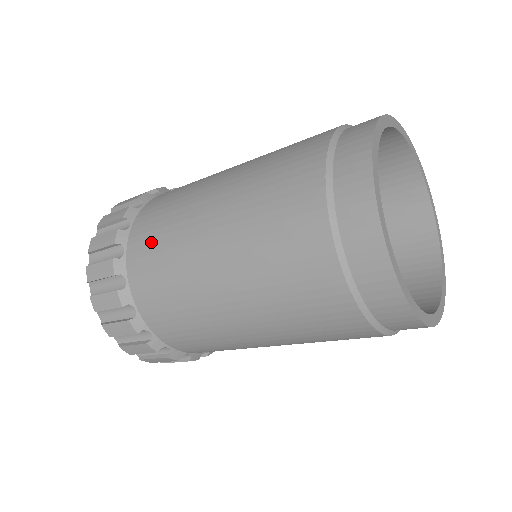
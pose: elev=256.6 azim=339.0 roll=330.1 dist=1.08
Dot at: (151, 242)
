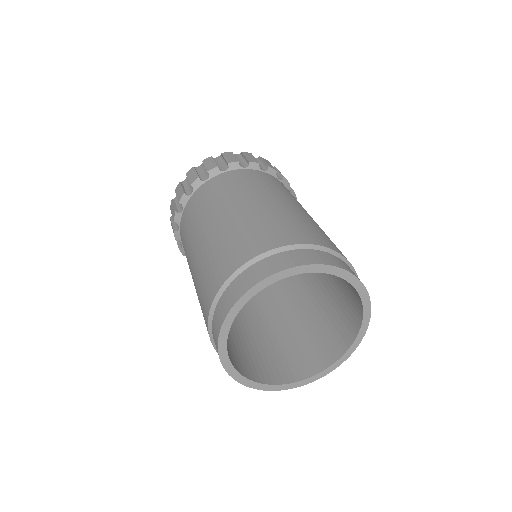
Dot at: occluded
